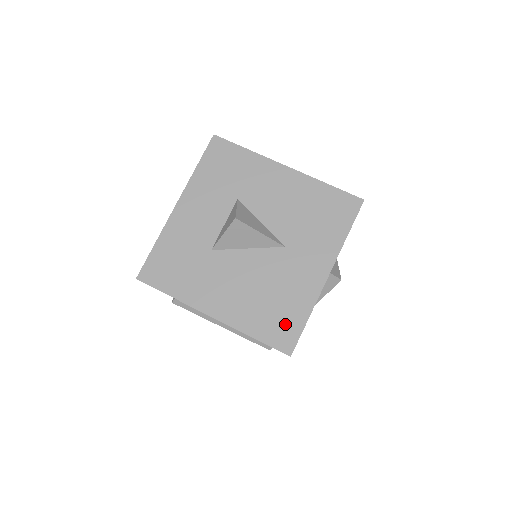
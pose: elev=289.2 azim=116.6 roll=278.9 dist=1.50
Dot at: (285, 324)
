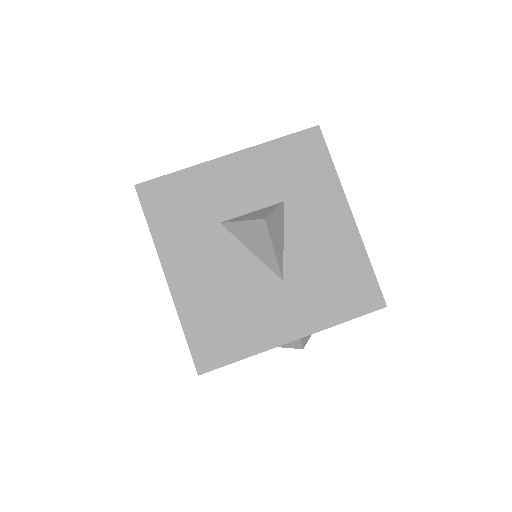
Dot at: (220, 345)
